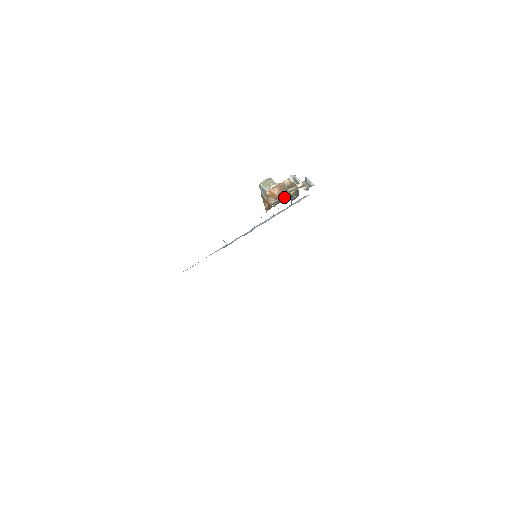
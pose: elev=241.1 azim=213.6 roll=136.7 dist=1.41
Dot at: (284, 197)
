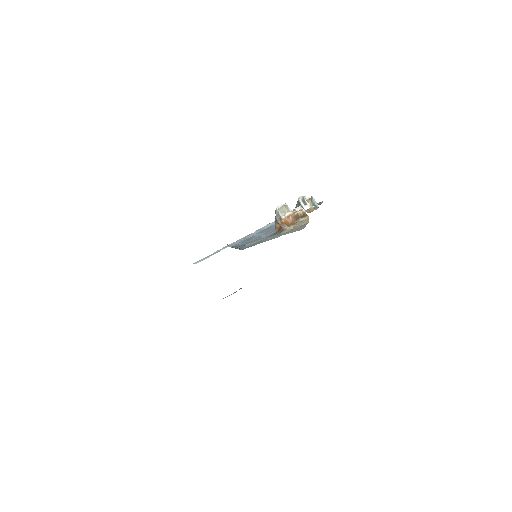
Dot at: occluded
